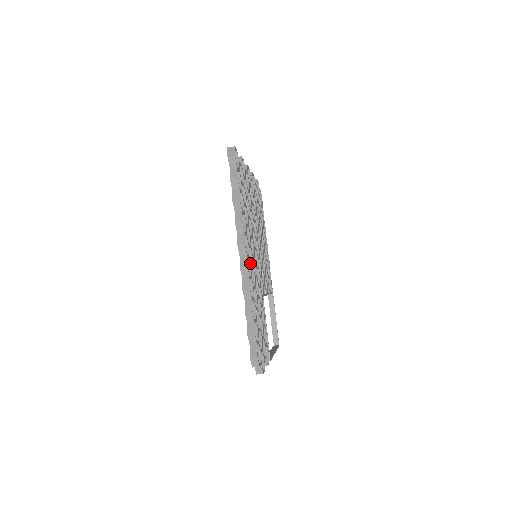
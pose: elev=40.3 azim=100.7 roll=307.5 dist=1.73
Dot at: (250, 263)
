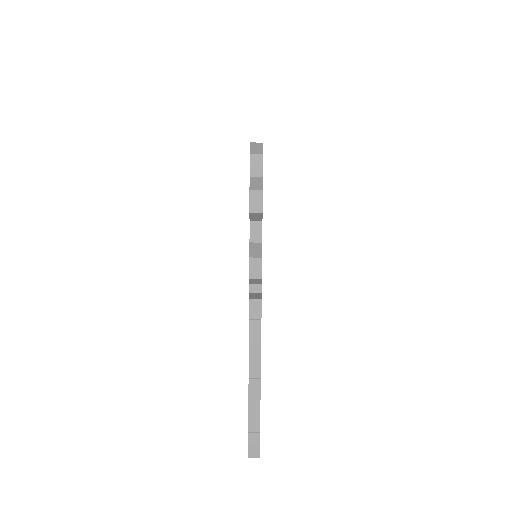
Dot at: occluded
